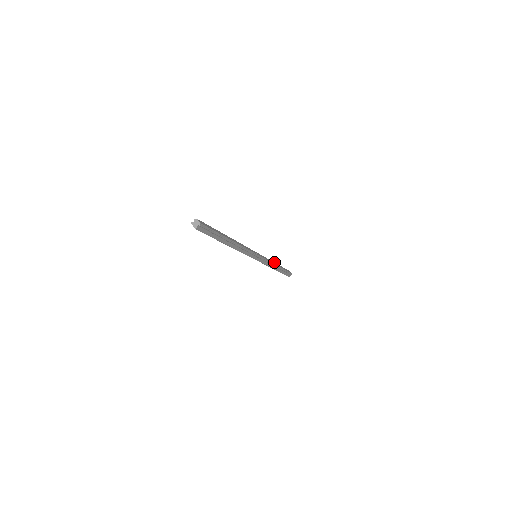
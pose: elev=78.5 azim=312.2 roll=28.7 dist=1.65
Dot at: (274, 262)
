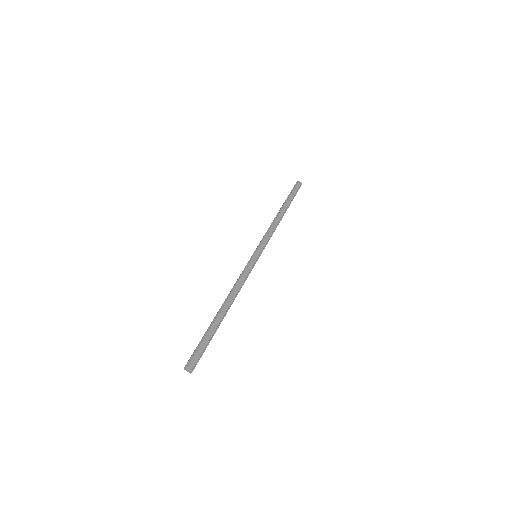
Dot at: (277, 216)
